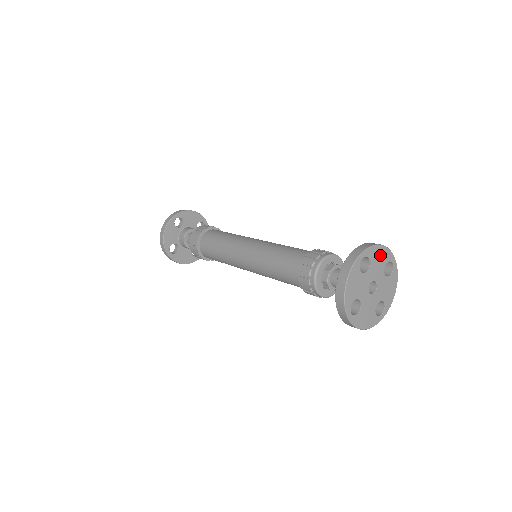
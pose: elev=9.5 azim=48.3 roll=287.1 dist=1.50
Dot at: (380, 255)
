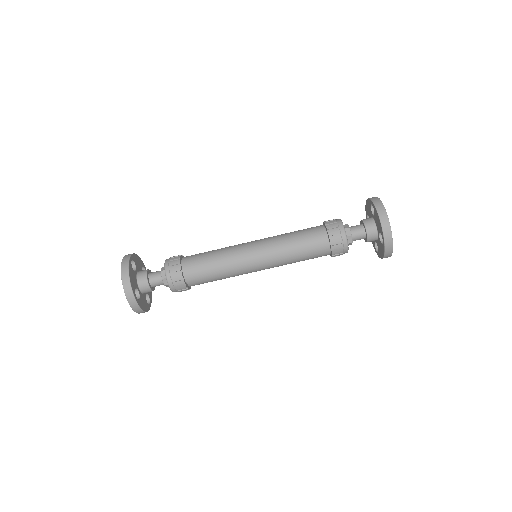
Dot at: occluded
